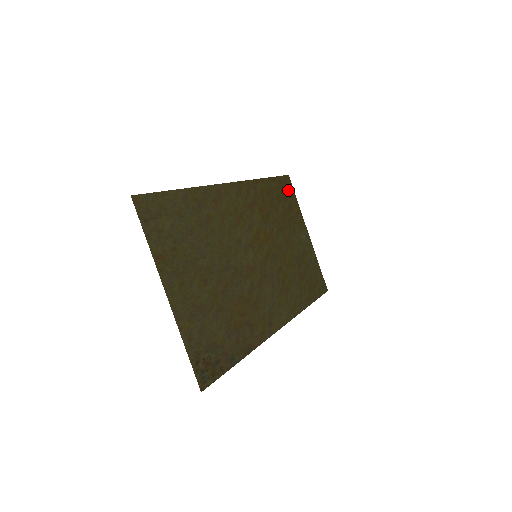
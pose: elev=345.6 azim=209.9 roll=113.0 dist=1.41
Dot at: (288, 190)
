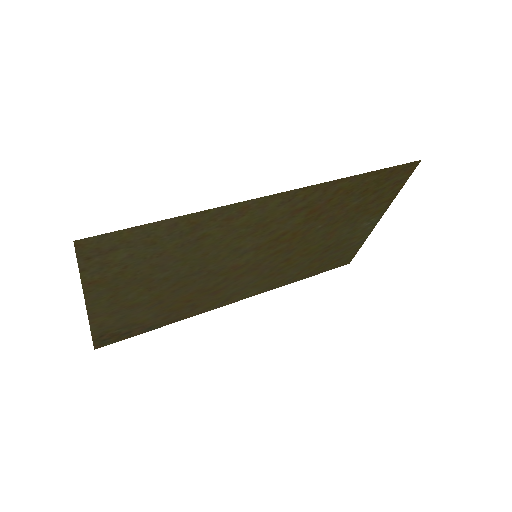
Dot at: (397, 179)
